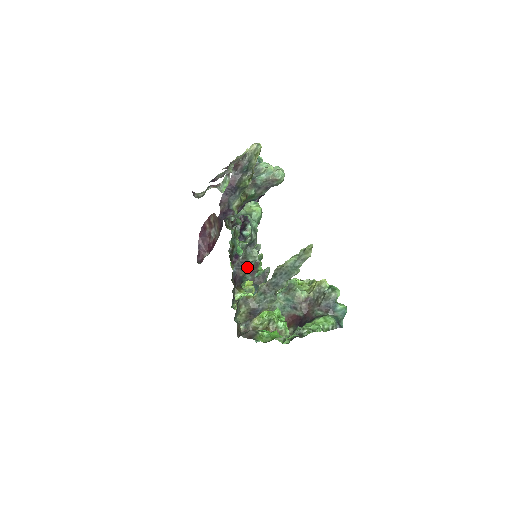
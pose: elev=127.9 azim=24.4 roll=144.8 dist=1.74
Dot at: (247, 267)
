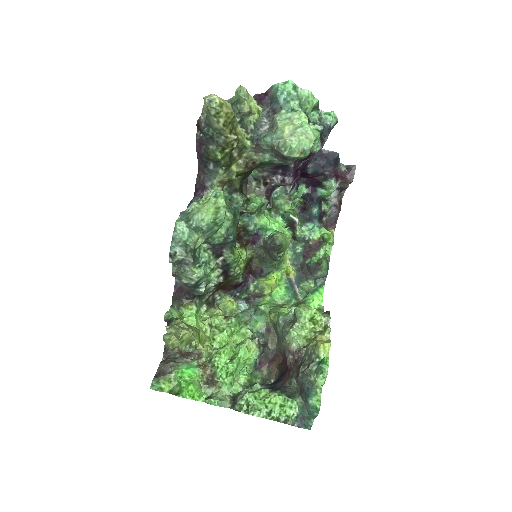
Dot at: (186, 285)
